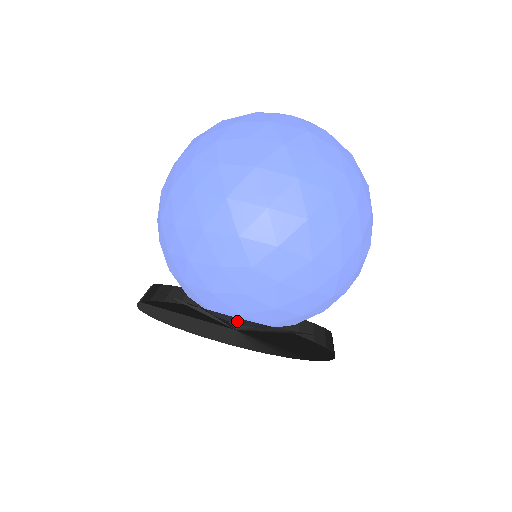
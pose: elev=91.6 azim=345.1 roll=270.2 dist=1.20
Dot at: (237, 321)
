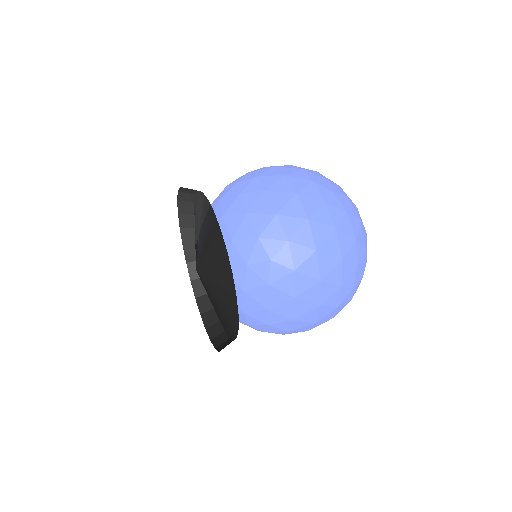
Dot at: (201, 210)
